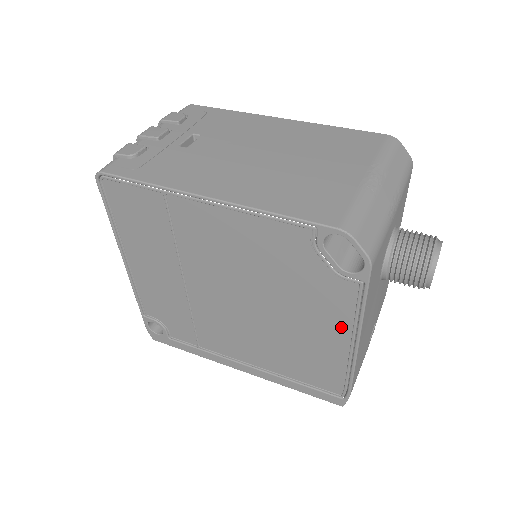
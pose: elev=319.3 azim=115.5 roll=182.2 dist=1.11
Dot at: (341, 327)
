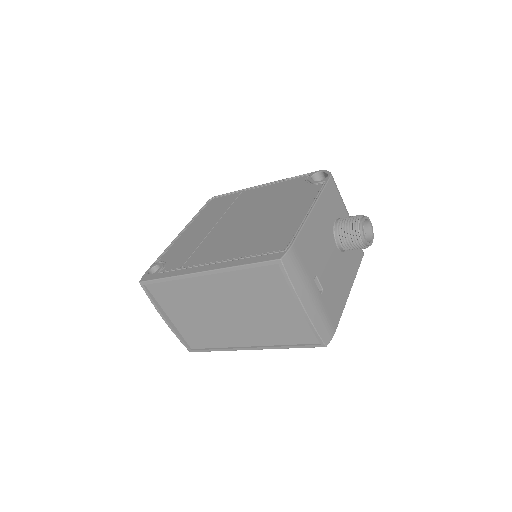
Dot at: (305, 205)
